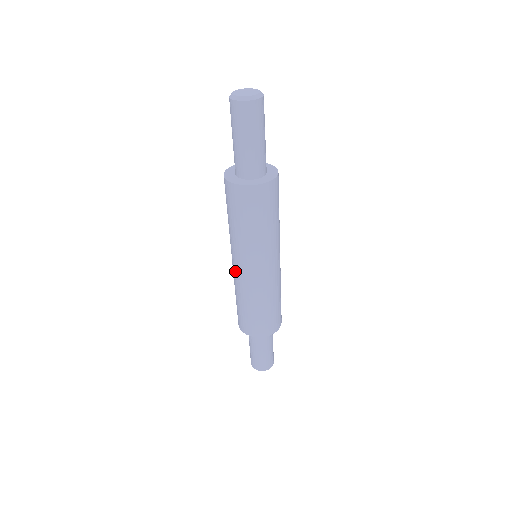
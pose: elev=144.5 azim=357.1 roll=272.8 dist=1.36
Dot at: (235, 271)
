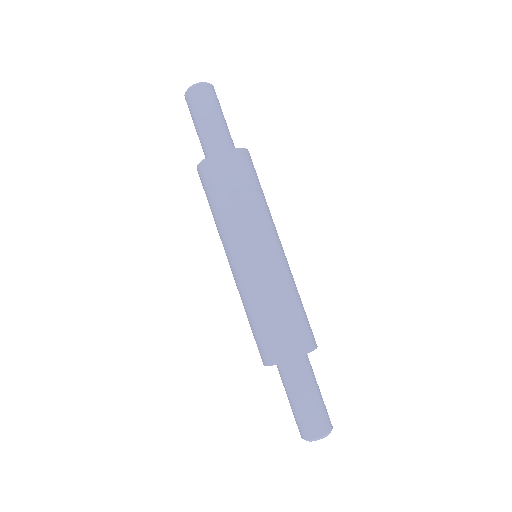
Dot at: occluded
